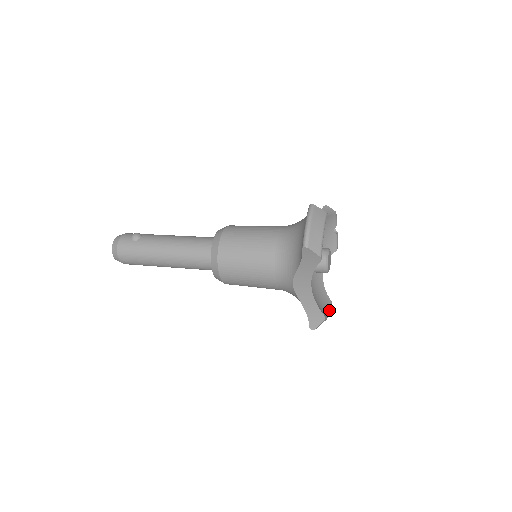
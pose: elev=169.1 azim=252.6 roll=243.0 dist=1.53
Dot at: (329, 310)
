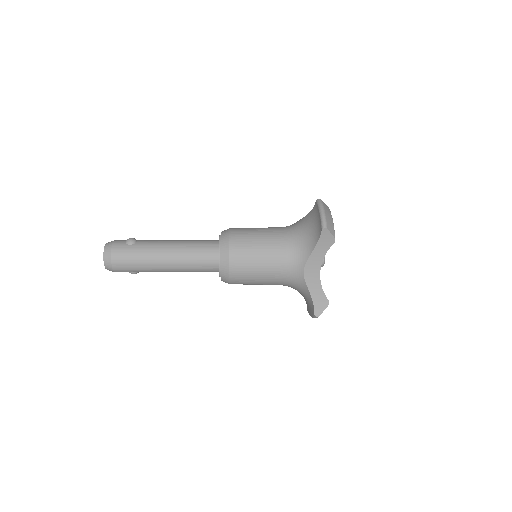
Dot at: occluded
